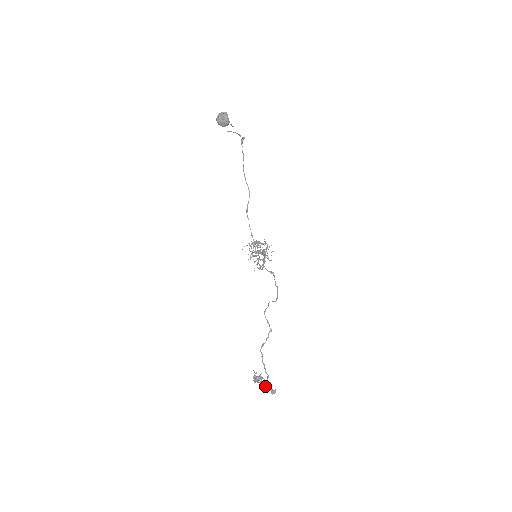
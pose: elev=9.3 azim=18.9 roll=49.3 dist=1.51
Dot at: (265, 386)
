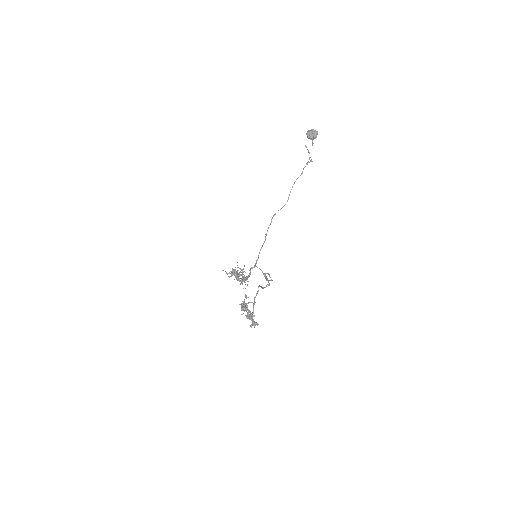
Dot at: (248, 317)
